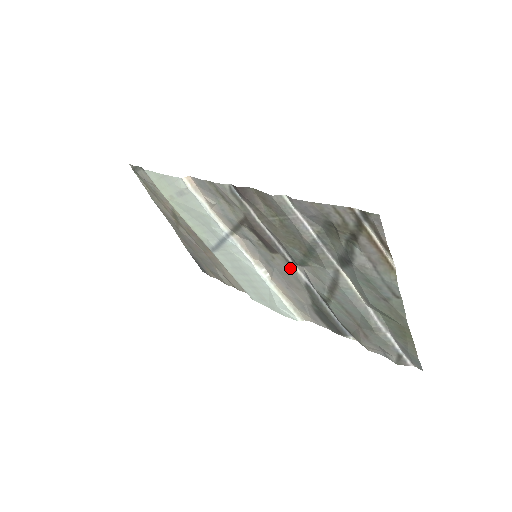
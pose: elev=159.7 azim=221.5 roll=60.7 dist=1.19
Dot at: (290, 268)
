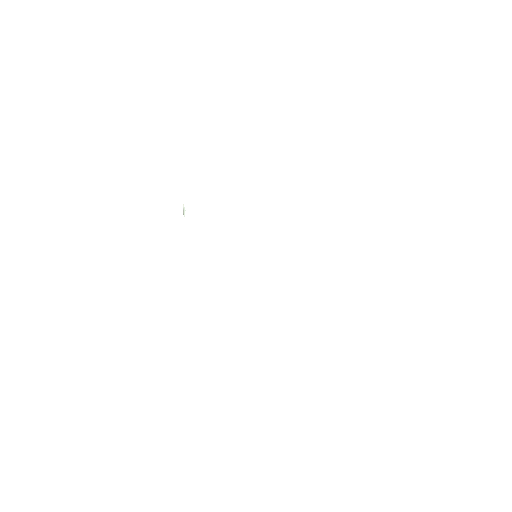
Dot at: occluded
